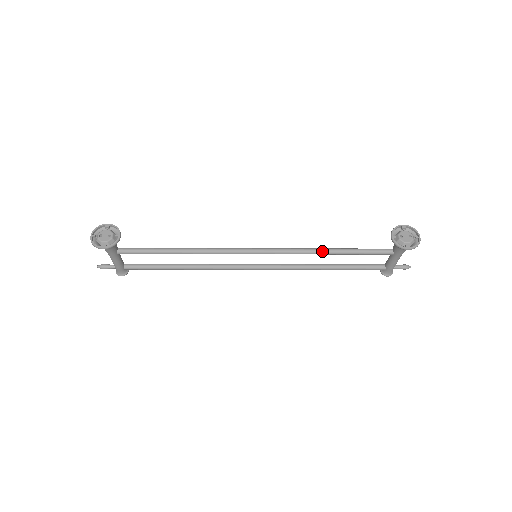
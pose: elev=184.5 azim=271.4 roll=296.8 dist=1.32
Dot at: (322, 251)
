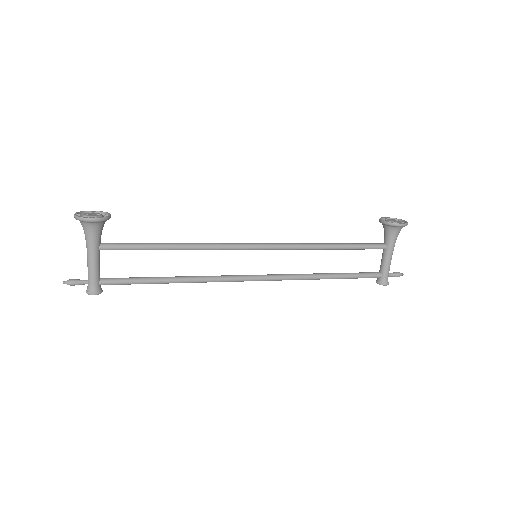
Dot at: (322, 244)
